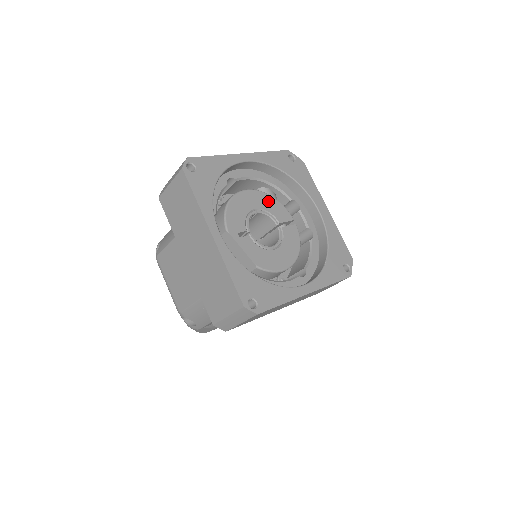
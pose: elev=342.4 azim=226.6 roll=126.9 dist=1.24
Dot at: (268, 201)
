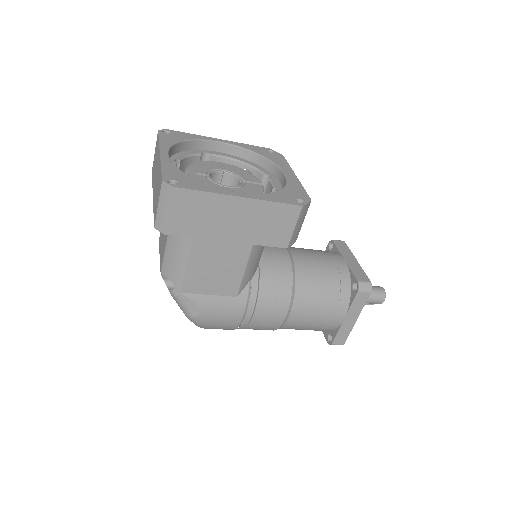
Dot at: (239, 171)
